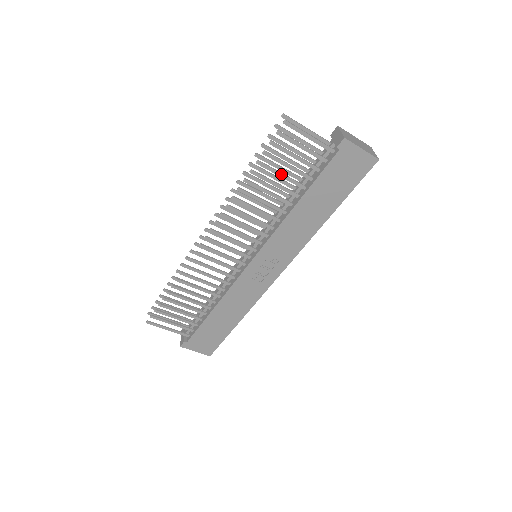
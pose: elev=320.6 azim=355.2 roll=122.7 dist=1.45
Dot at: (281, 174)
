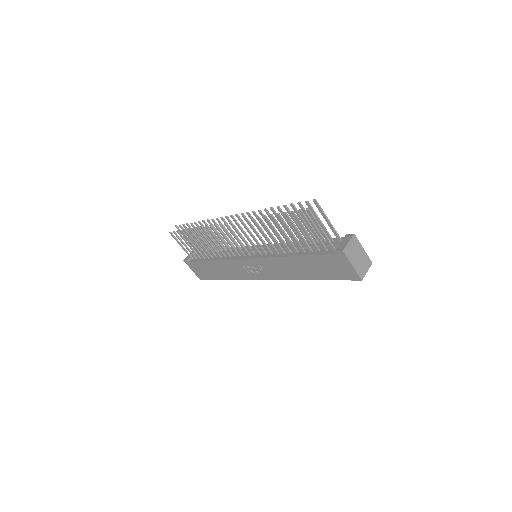
Dot at: (291, 233)
